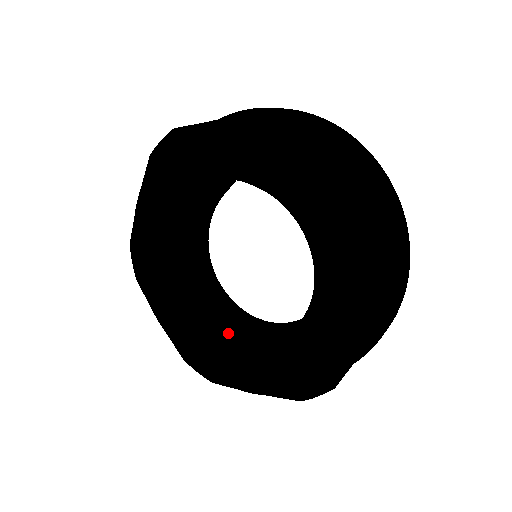
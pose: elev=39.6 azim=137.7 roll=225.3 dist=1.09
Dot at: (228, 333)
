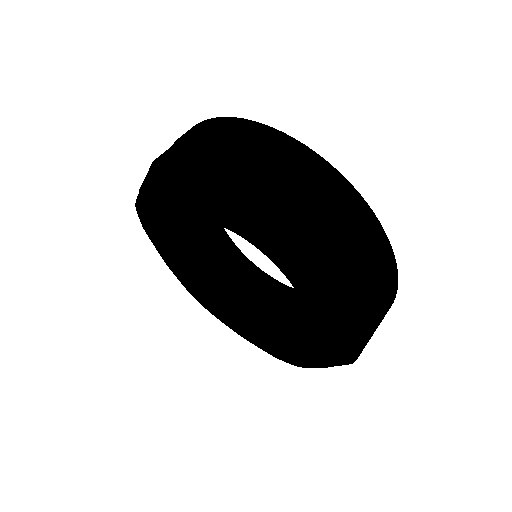
Dot at: (279, 326)
